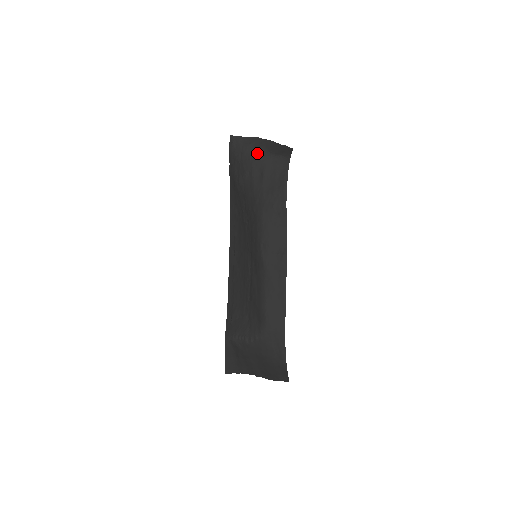
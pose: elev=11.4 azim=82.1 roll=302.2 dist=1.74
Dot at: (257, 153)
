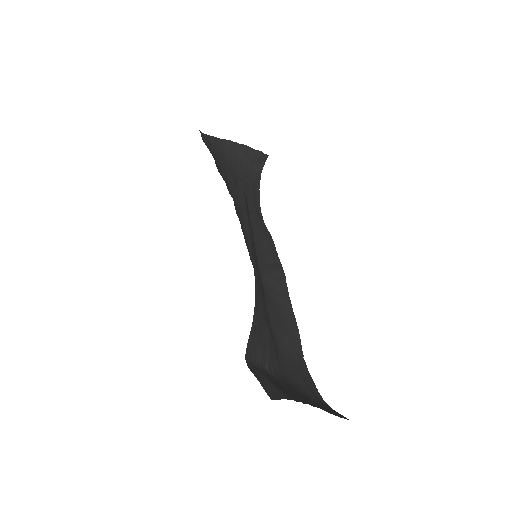
Dot at: (228, 158)
